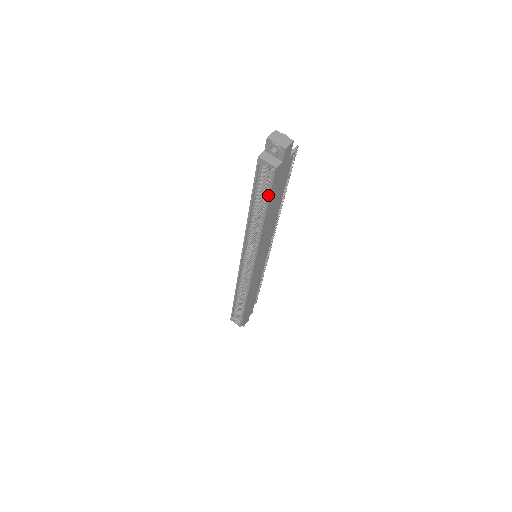
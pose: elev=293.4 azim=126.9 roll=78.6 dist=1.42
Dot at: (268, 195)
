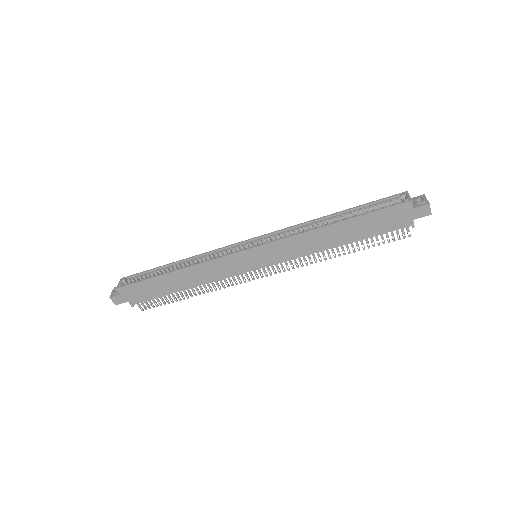
Dot at: (373, 211)
